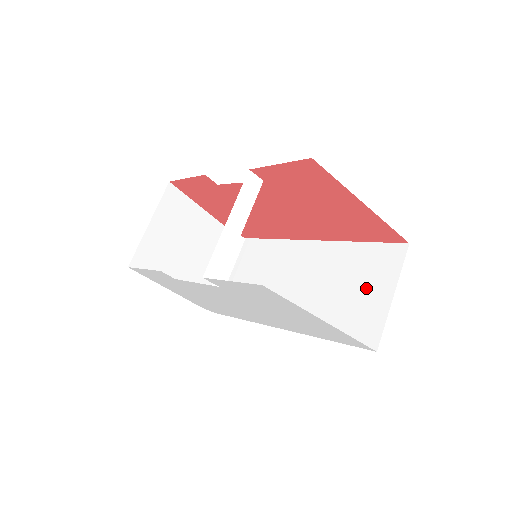
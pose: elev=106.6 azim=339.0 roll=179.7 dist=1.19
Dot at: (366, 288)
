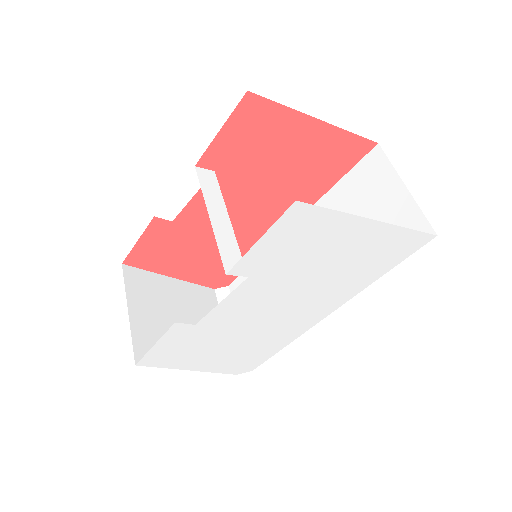
Dot at: (376, 206)
